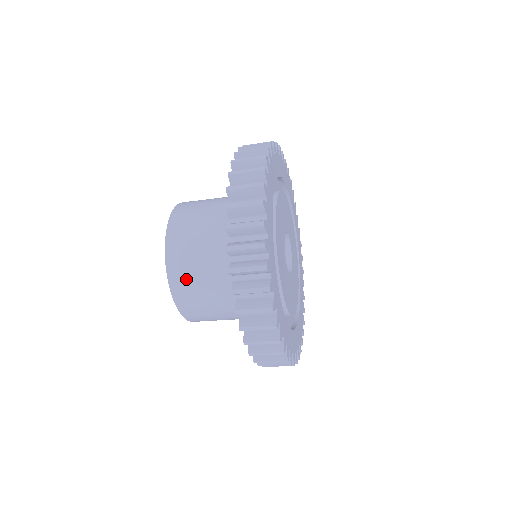
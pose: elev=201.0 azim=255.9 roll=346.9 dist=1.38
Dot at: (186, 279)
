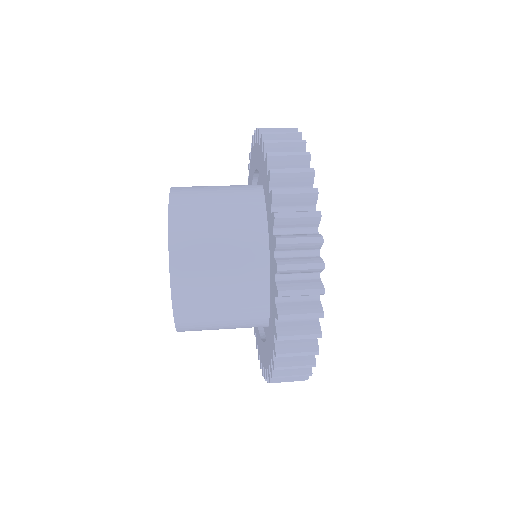
Dot at: (197, 319)
